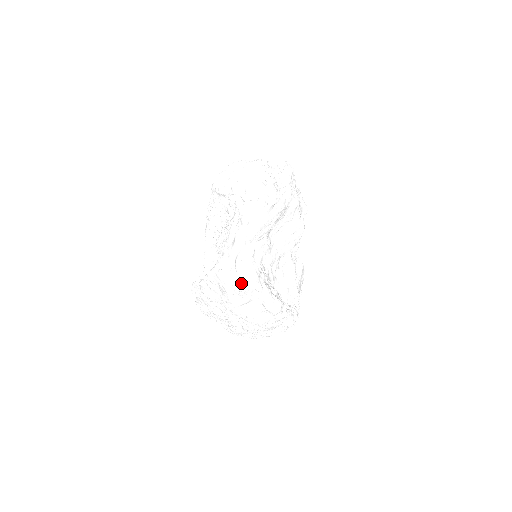
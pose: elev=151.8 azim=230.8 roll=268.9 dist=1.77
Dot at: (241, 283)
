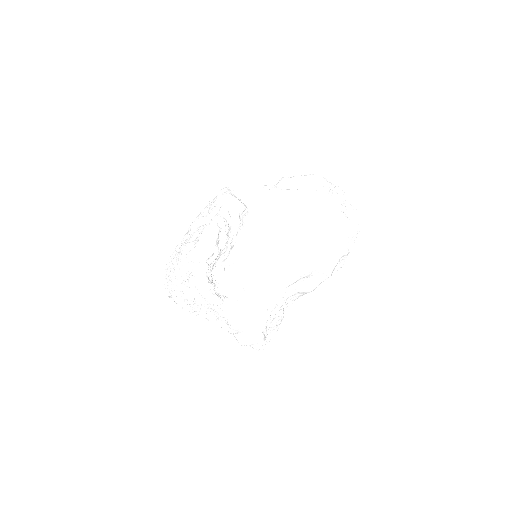
Dot at: occluded
